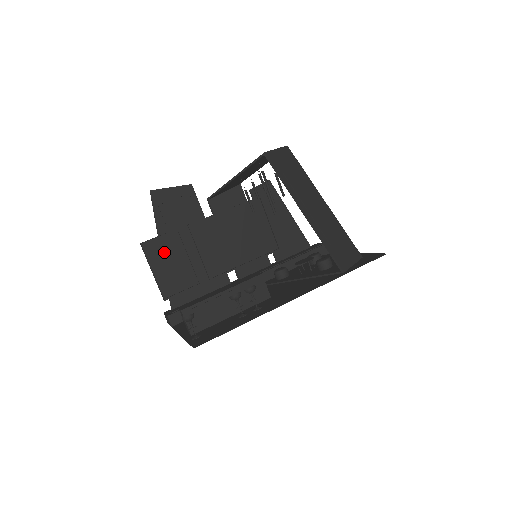
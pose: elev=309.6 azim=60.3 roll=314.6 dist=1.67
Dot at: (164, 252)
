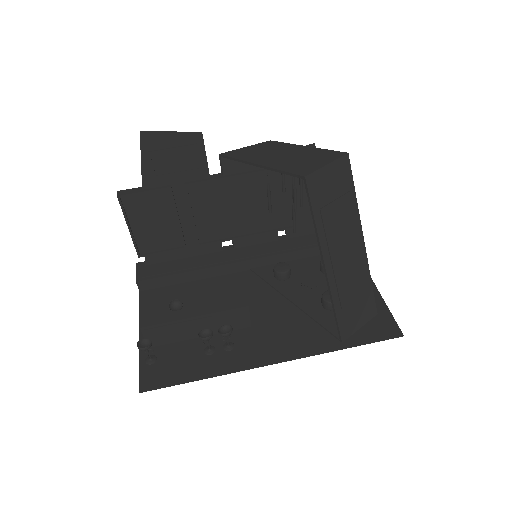
Dot at: (147, 208)
